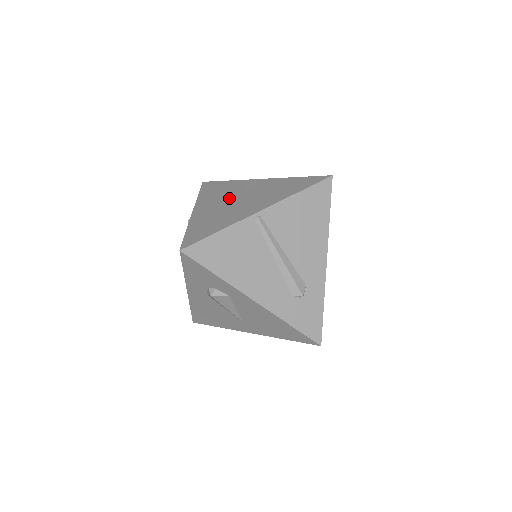
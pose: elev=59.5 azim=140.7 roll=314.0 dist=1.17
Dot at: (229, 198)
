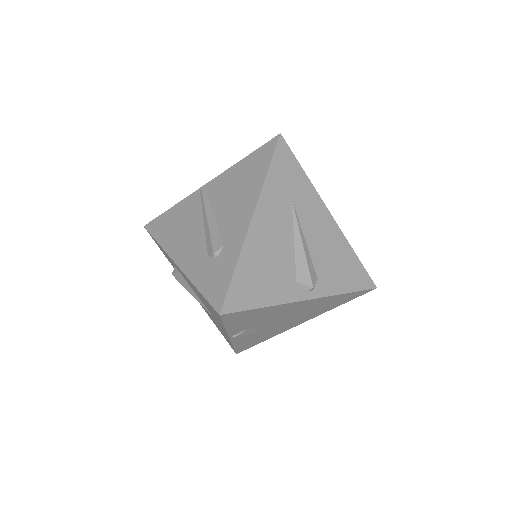
Dot at: occluded
